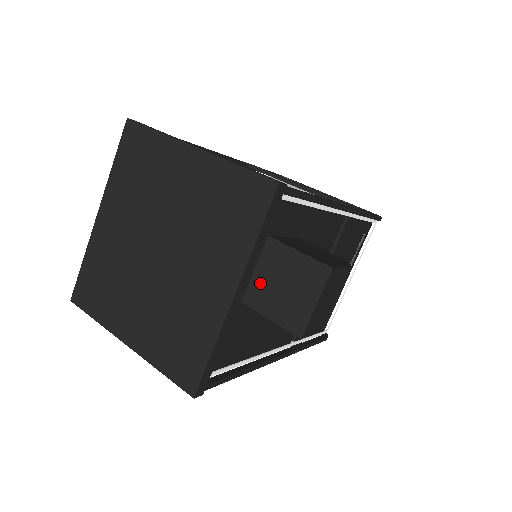
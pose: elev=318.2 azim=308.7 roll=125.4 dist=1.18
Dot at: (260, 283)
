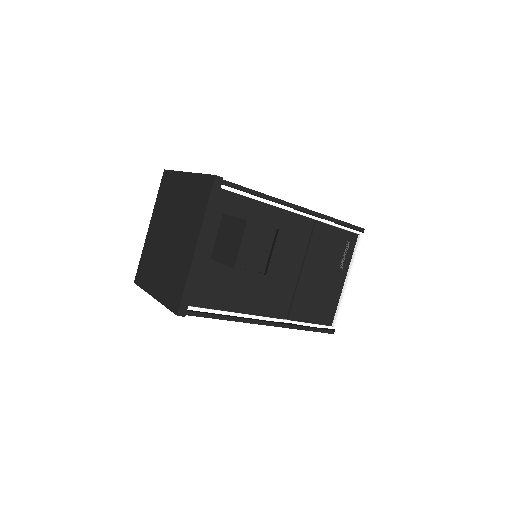
Dot at: (218, 243)
